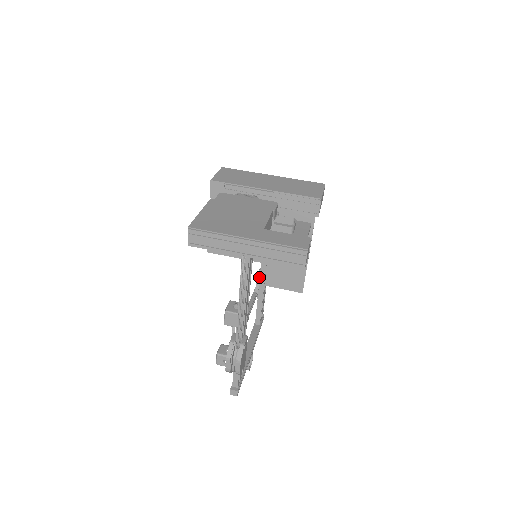
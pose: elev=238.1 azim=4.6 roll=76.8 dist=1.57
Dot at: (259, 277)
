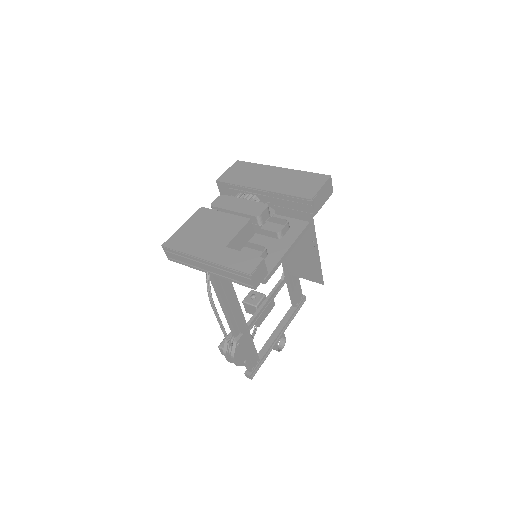
Dot at: occluded
